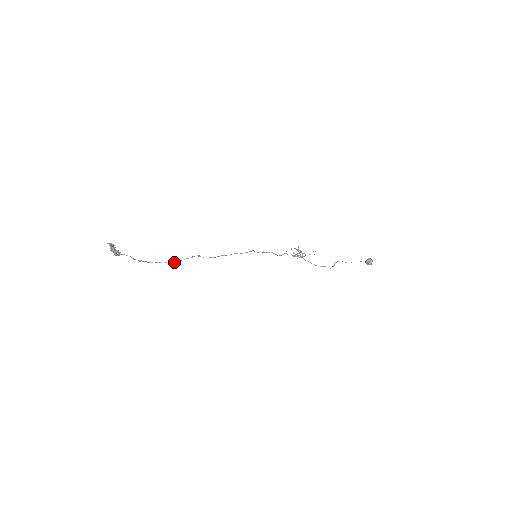
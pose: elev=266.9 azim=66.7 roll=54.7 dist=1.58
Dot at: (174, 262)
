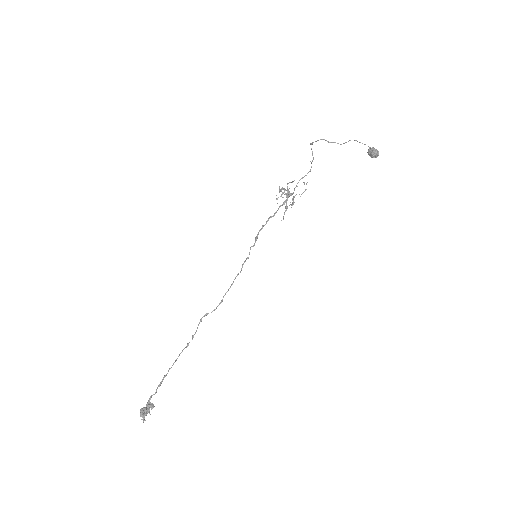
Dot at: occluded
